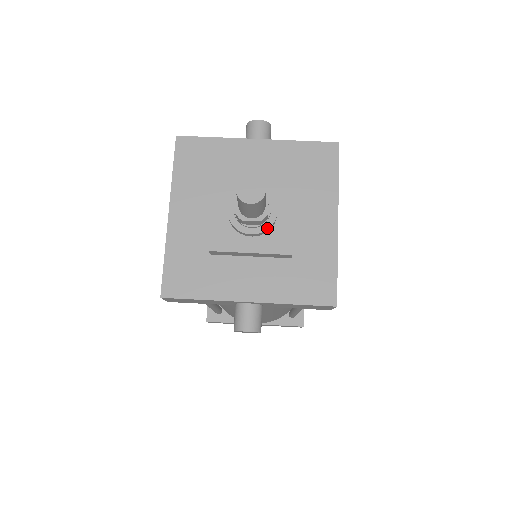
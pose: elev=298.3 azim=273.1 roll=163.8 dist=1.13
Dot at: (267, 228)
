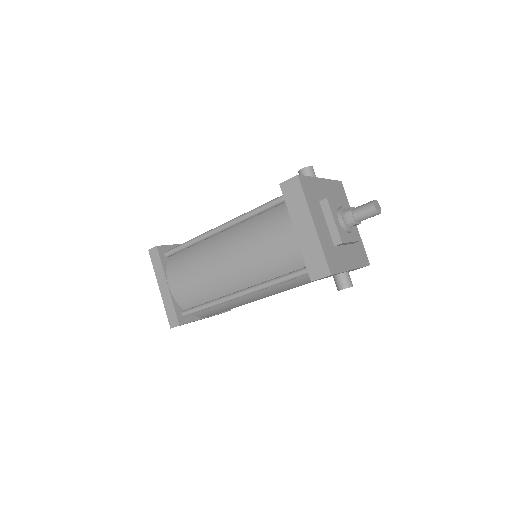
Dot at: occluded
